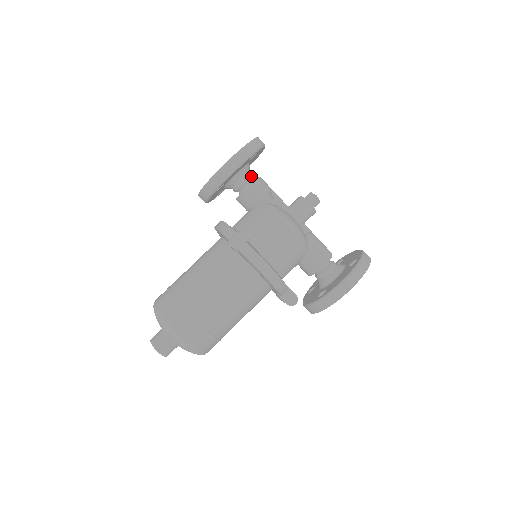
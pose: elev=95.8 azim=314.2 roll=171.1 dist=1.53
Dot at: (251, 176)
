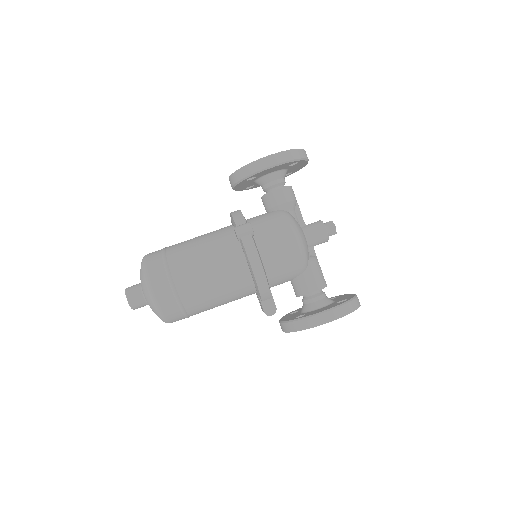
Dot at: (284, 182)
